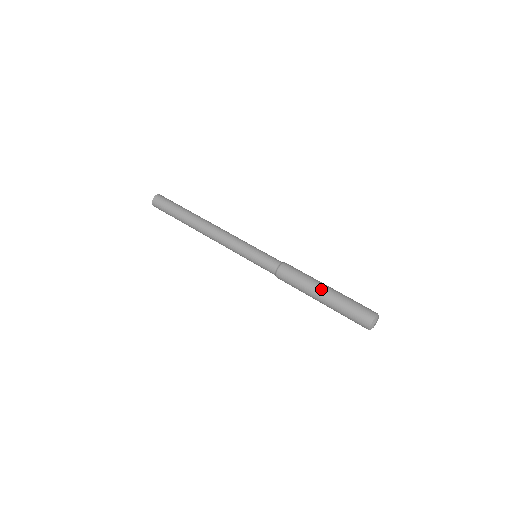
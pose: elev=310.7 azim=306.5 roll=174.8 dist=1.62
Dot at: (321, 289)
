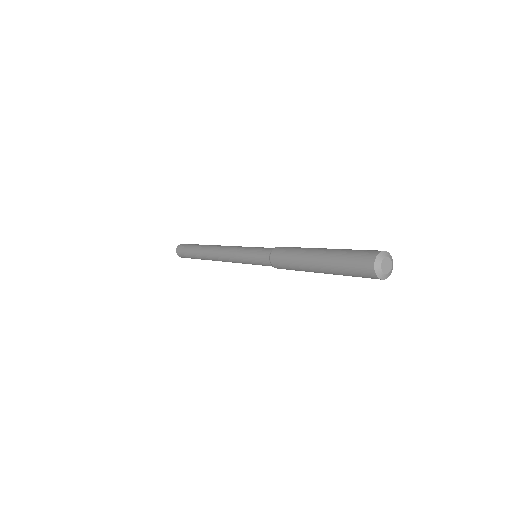
Dot at: (310, 258)
